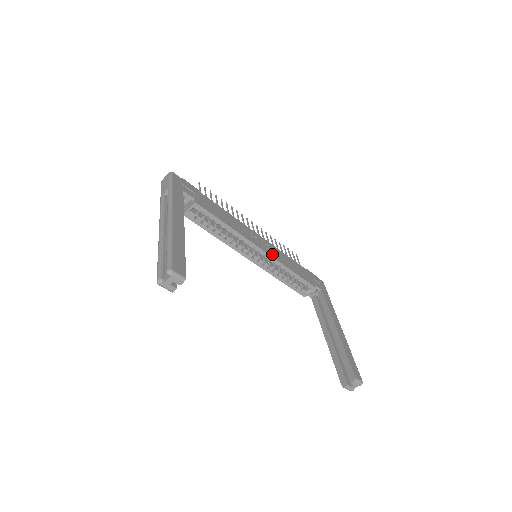
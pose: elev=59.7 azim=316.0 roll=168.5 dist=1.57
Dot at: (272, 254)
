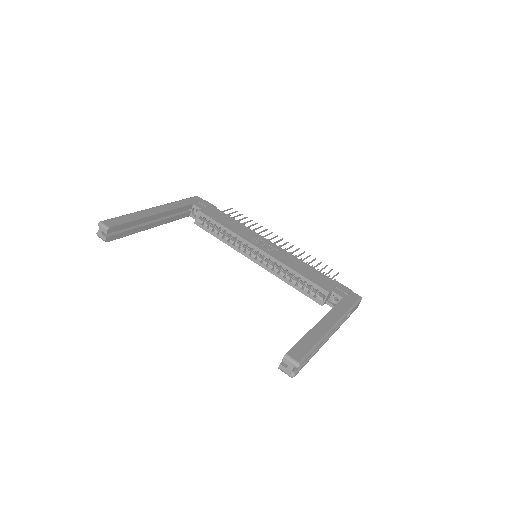
Dot at: (275, 255)
